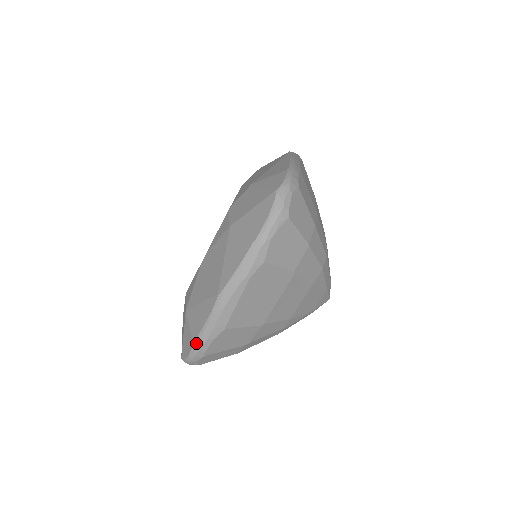
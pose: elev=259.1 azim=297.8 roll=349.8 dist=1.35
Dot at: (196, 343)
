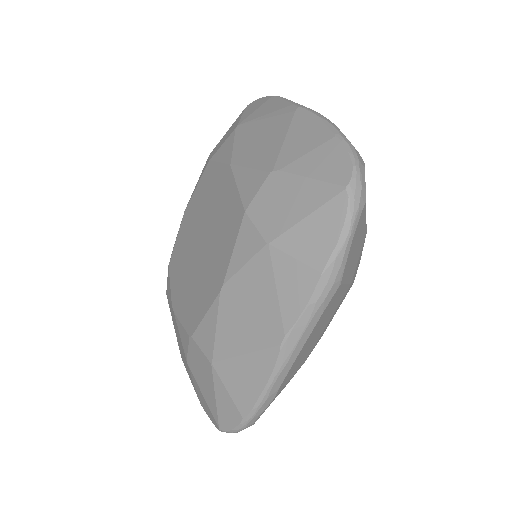
Dot at: occluded
